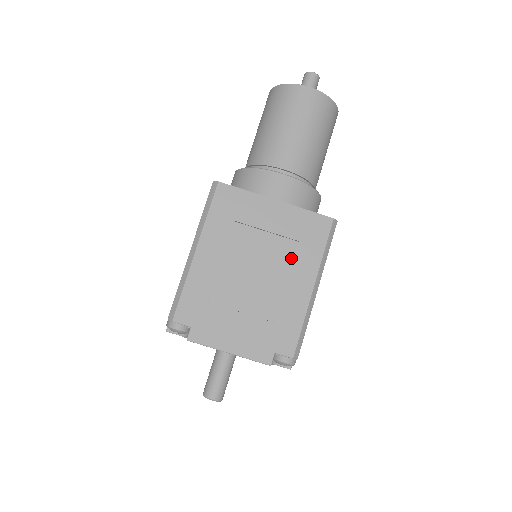
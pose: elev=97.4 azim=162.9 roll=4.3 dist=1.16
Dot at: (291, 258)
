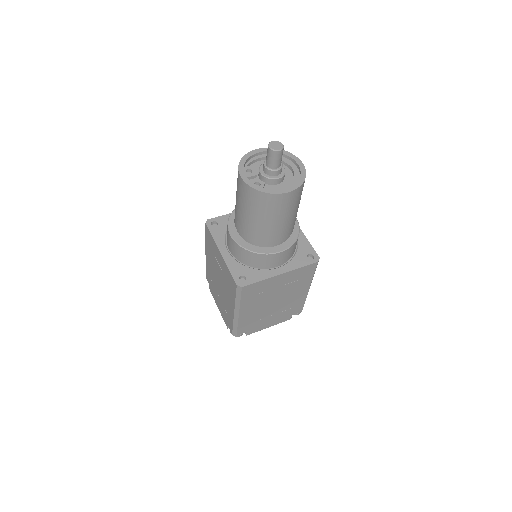
Dot at: (295, 287)
